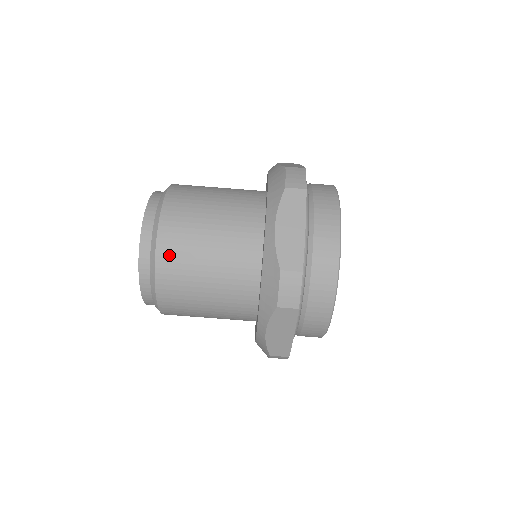
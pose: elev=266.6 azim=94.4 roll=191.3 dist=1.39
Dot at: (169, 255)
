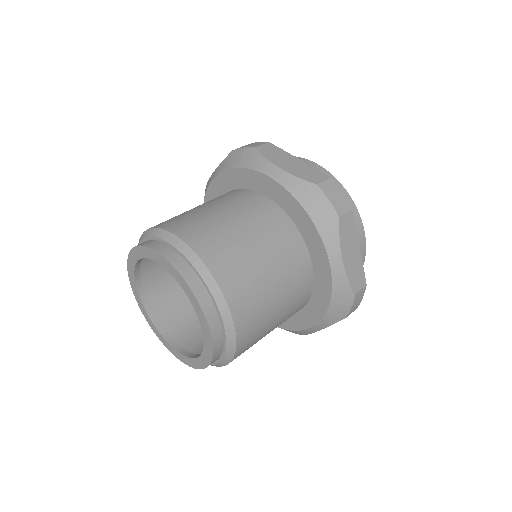
Dot at: (214, 254)
